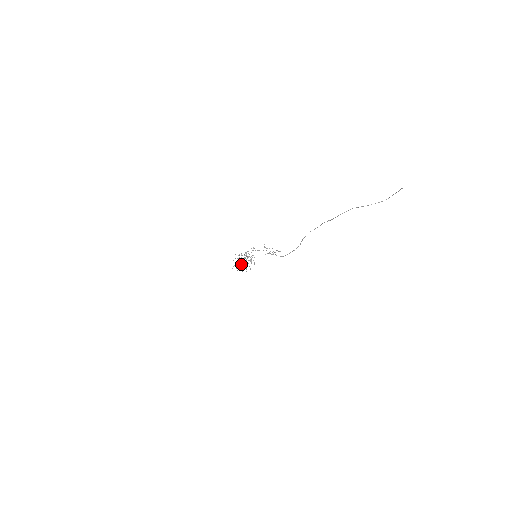
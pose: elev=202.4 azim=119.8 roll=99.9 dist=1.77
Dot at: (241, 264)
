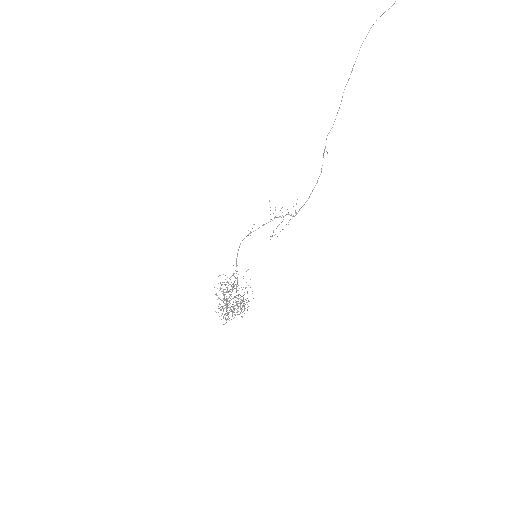
Dot at: (228, 307)
